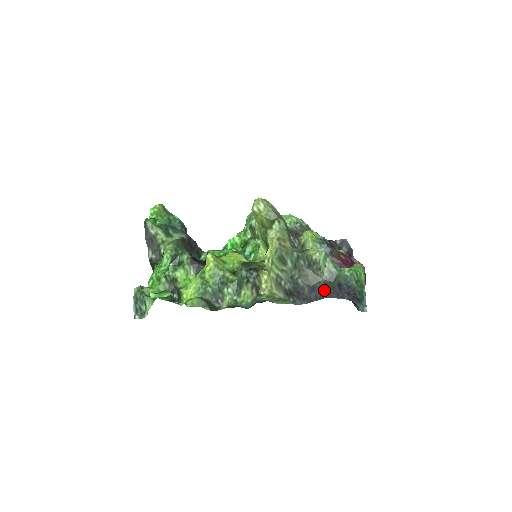
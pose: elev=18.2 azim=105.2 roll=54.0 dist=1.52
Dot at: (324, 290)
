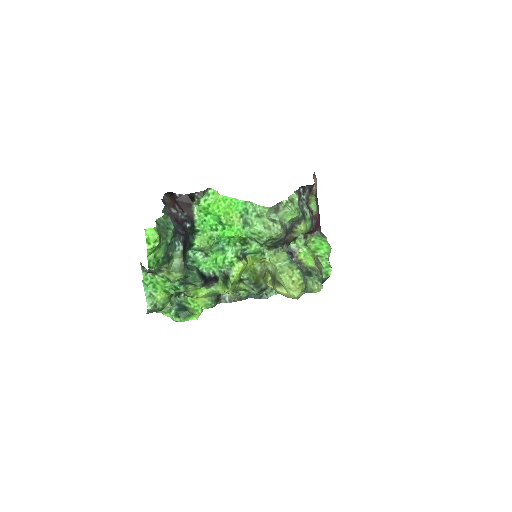
Dot at: occluded
